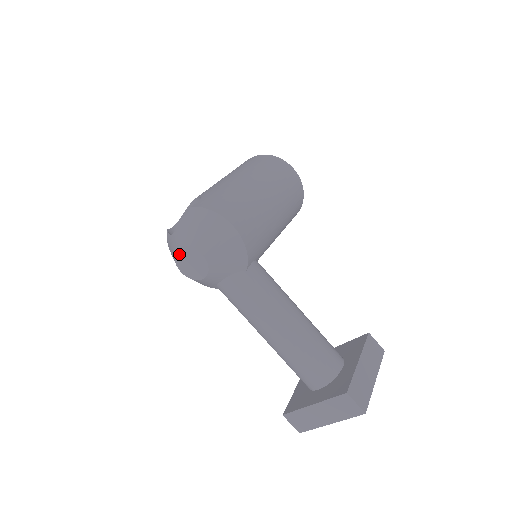
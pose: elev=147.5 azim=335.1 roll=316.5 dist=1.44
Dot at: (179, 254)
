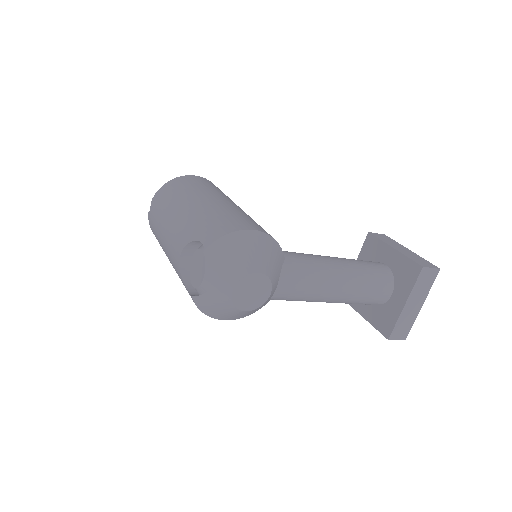
Dot at: (236, 295)
